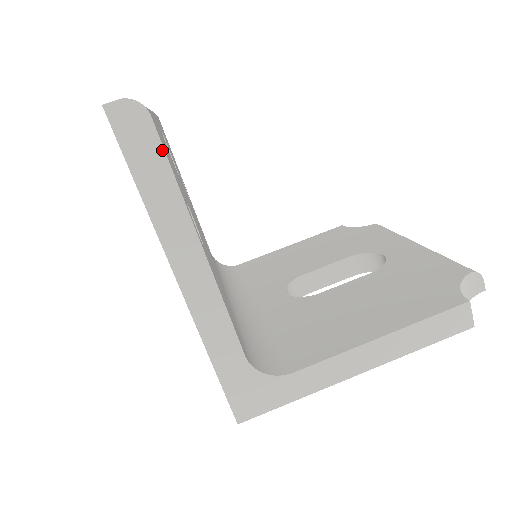
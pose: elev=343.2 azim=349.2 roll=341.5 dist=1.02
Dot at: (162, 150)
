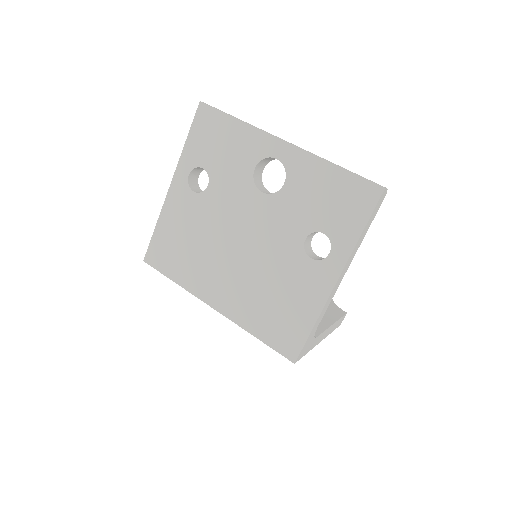
Dot at: occluded
